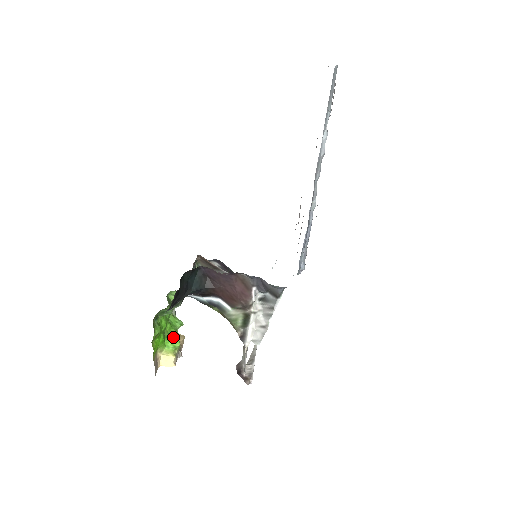
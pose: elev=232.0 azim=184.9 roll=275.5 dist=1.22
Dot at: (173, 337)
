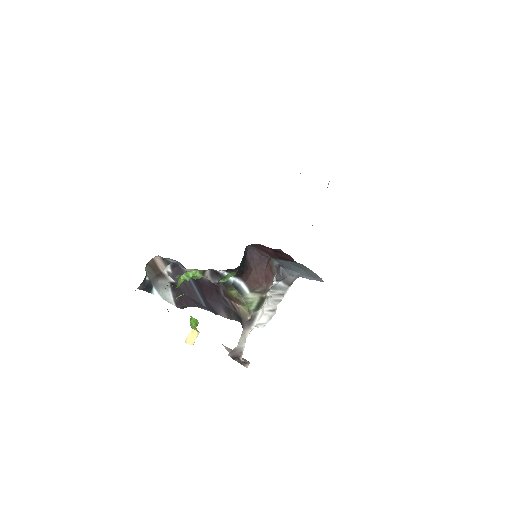
Dot at: occluded
